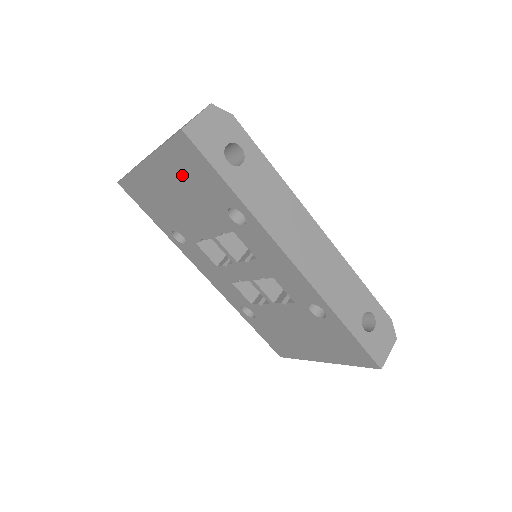
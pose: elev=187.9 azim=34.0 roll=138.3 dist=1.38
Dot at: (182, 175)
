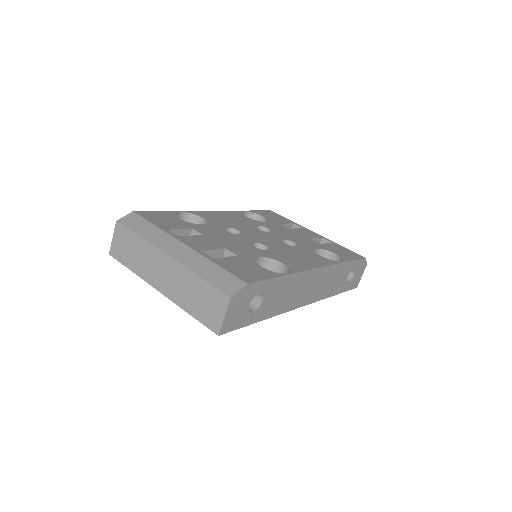
Dot at: occluded
